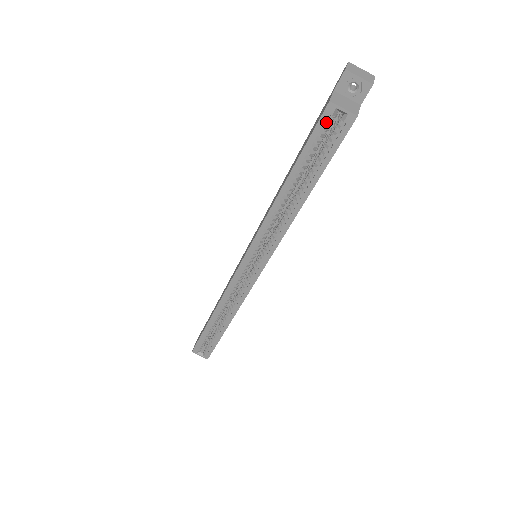
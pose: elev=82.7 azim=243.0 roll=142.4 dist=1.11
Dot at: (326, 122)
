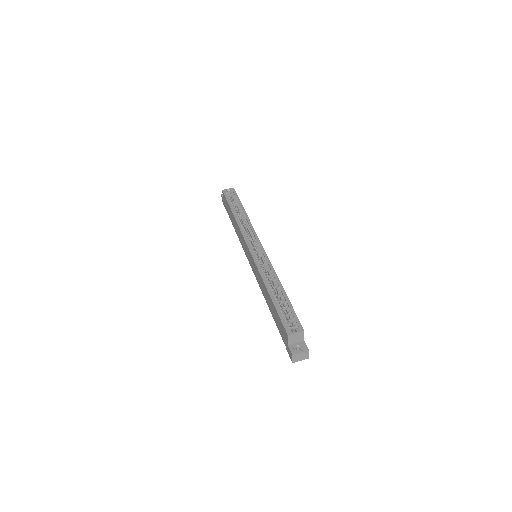
Dot at: (227, 193)
